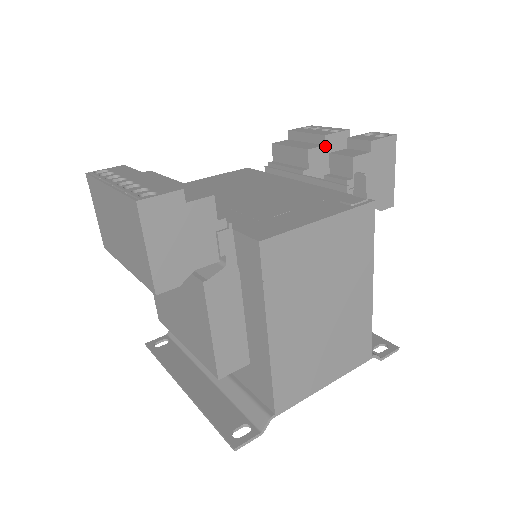
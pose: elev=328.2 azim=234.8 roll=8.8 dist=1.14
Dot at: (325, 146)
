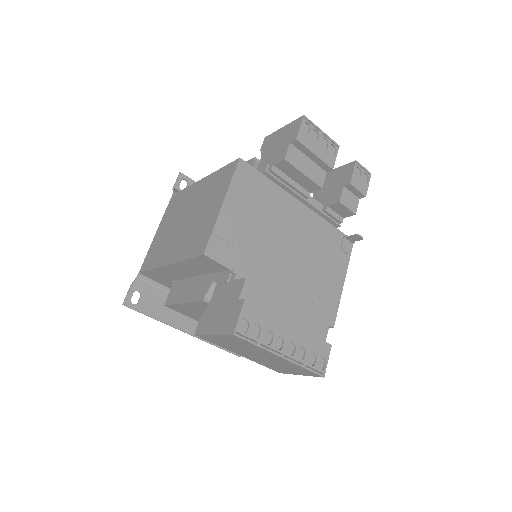
Dot at: (326, 172)
